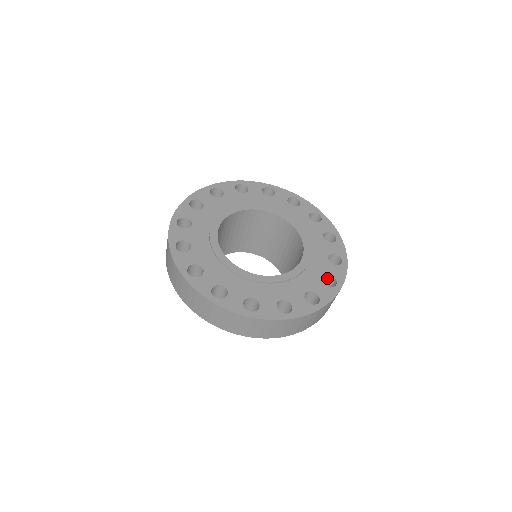
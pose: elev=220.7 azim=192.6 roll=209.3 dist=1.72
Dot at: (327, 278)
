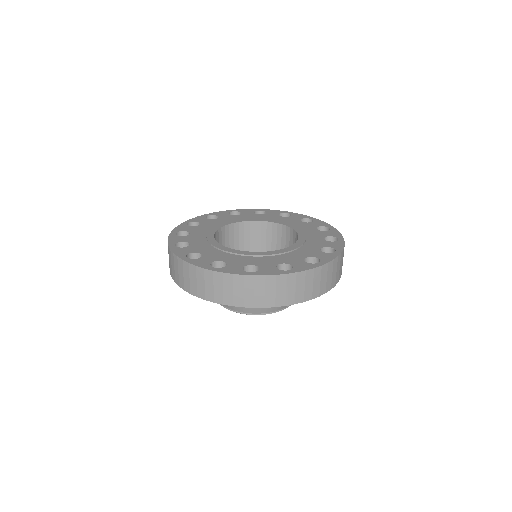
Dot at: (326, 252)
